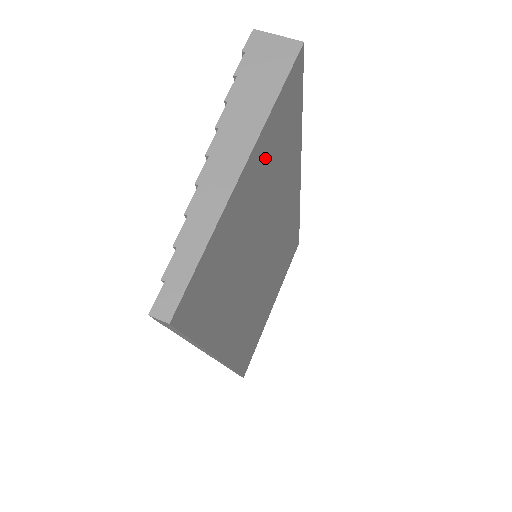
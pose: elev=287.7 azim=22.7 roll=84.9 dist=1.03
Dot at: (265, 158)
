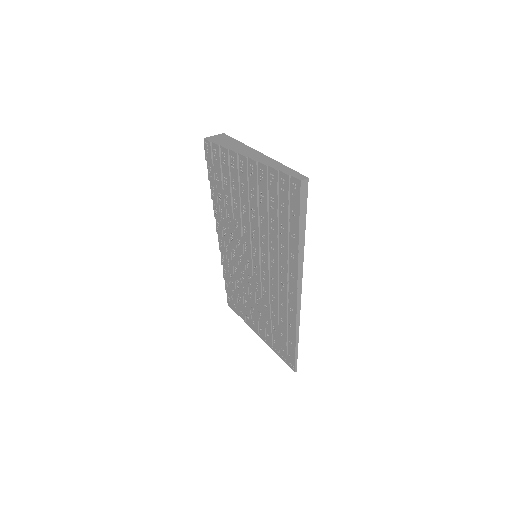
Dot at: occluded
